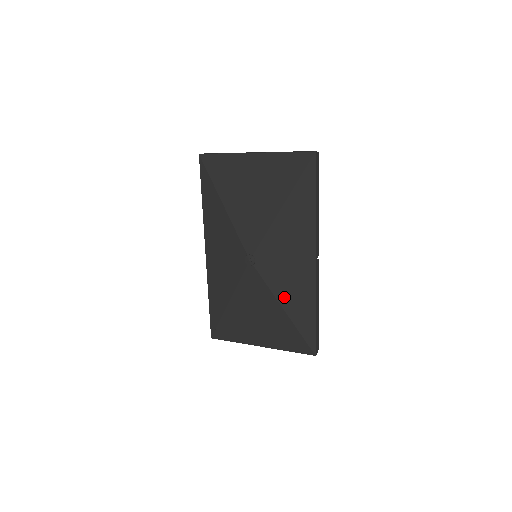
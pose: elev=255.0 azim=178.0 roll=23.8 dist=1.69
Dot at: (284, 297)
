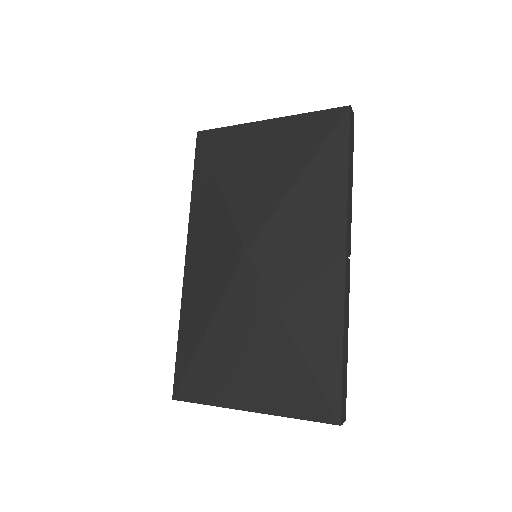
Dot at: (293, 314)
